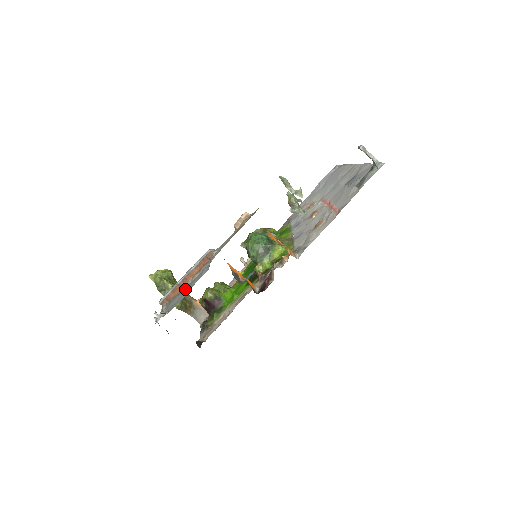
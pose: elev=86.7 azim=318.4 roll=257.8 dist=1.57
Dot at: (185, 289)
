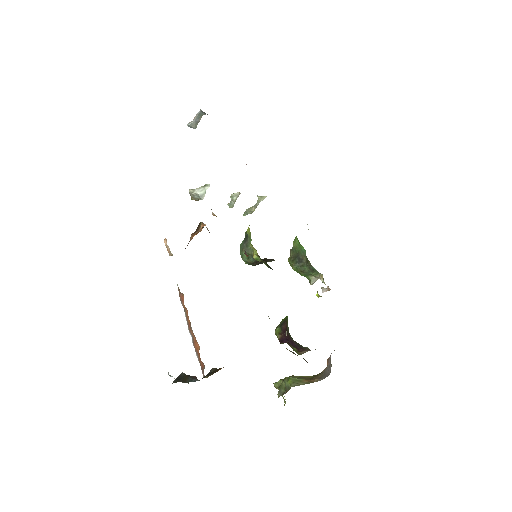
Dot at: occluded
